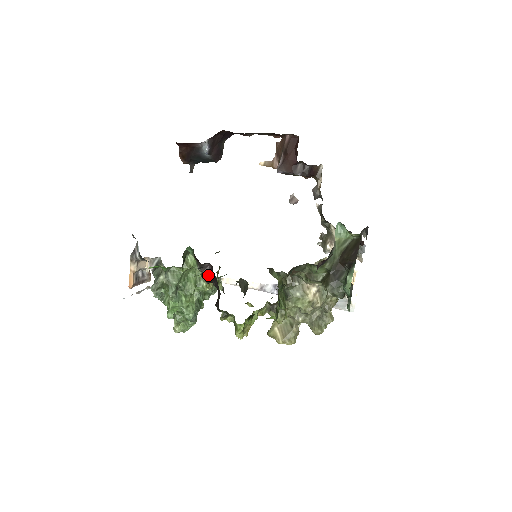
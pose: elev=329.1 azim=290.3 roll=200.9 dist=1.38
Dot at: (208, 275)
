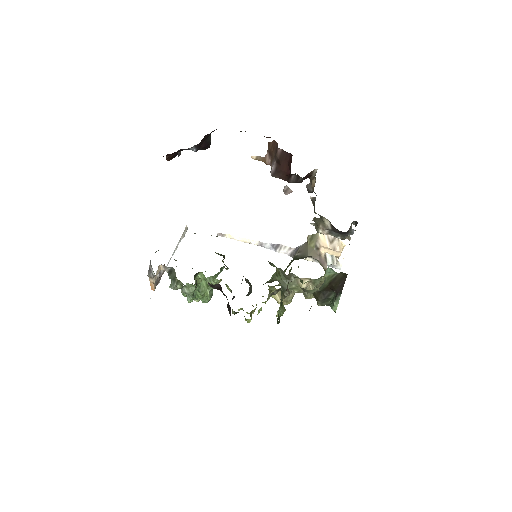
Dot at: (218, 289)
